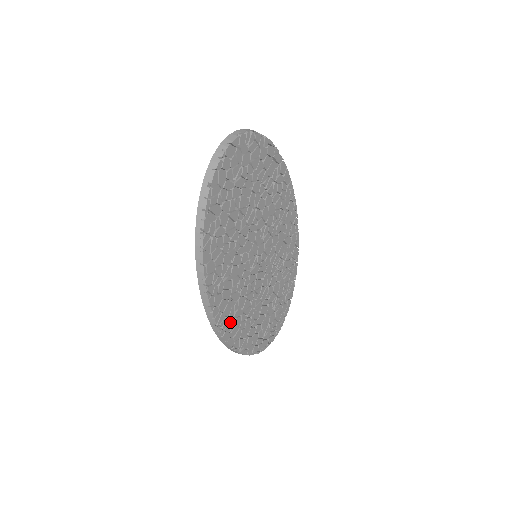
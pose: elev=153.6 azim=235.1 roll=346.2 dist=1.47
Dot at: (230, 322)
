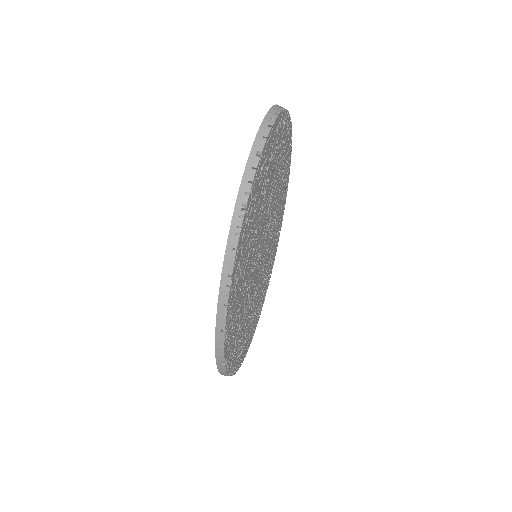
Dot at: (231, 330)
